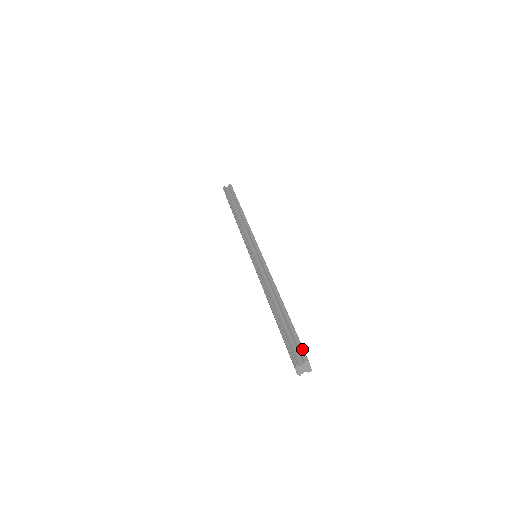
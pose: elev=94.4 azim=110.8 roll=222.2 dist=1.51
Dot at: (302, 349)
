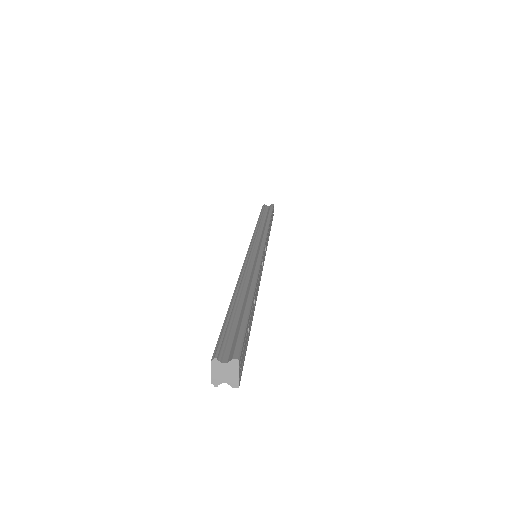
Dot at: (240, 343)
